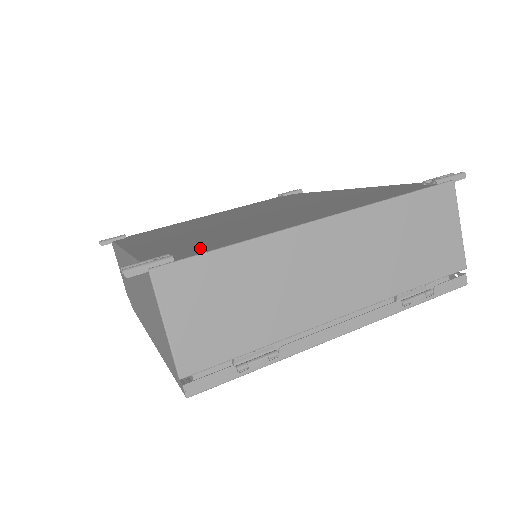
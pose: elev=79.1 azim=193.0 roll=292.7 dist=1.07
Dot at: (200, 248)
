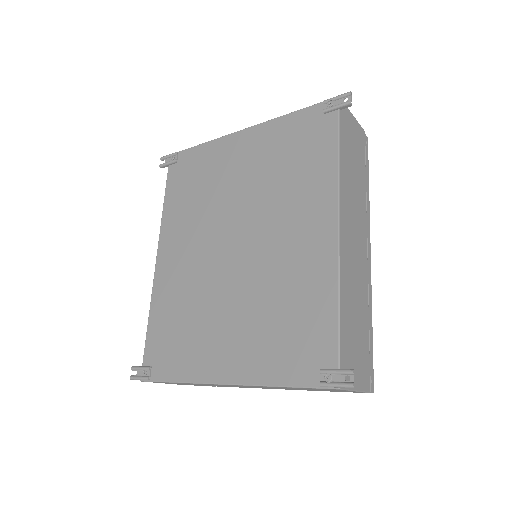
Dot at: (166, 361)
